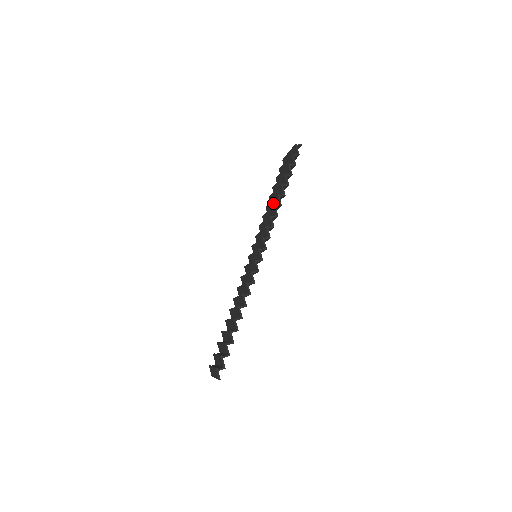
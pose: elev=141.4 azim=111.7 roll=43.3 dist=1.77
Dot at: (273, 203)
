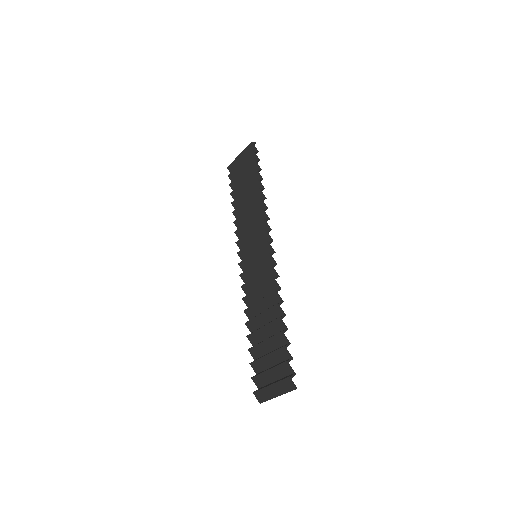
Dot at: (250, 201)
